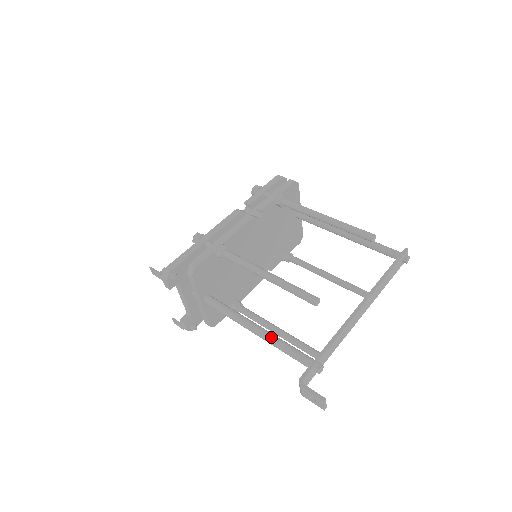
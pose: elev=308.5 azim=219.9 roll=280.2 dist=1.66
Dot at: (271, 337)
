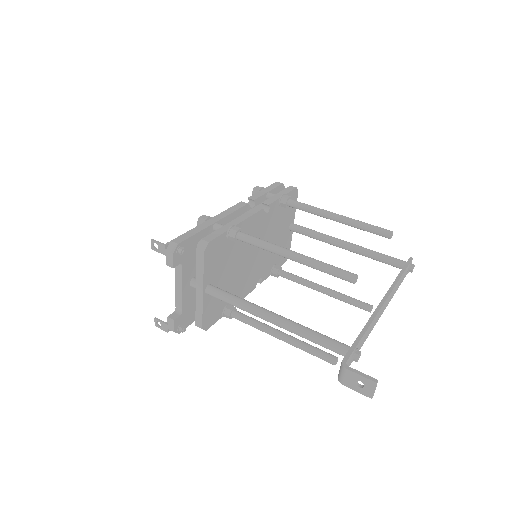
Dot at: (295, 324)
